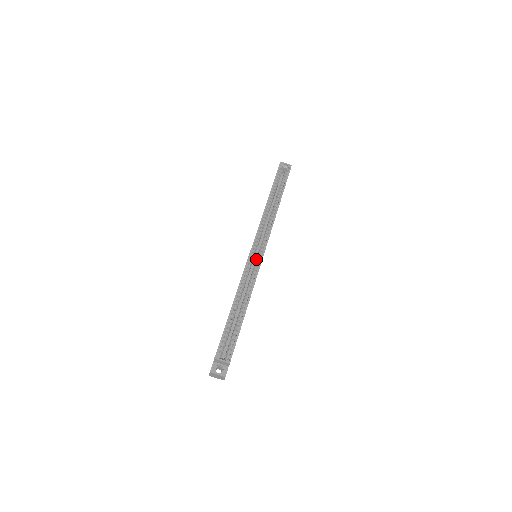
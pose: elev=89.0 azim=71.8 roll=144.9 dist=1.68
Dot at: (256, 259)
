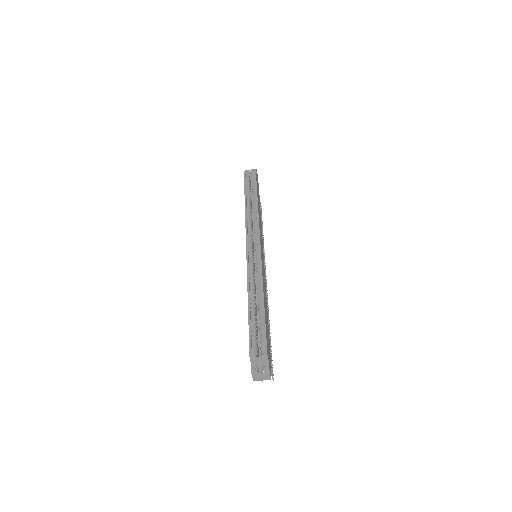
Dot at: occluded
